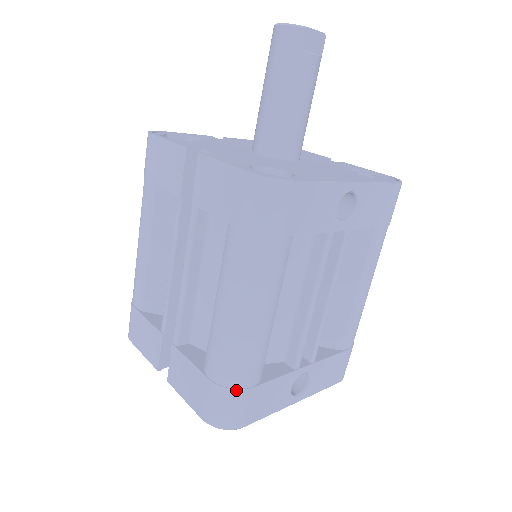
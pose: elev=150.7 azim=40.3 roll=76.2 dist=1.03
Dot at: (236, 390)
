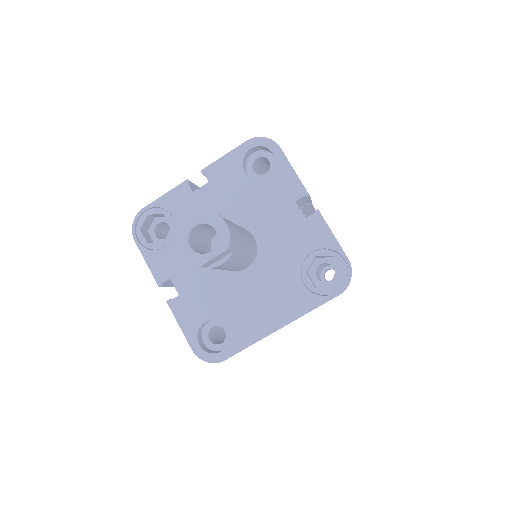
Dot at: occluded
